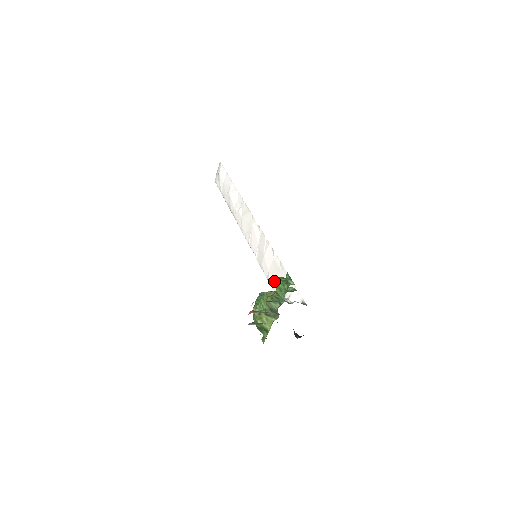
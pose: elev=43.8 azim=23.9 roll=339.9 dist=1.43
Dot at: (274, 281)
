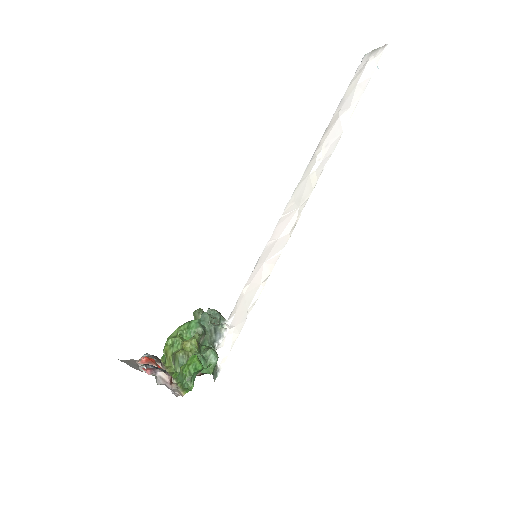
Dot at: (241, 301)
